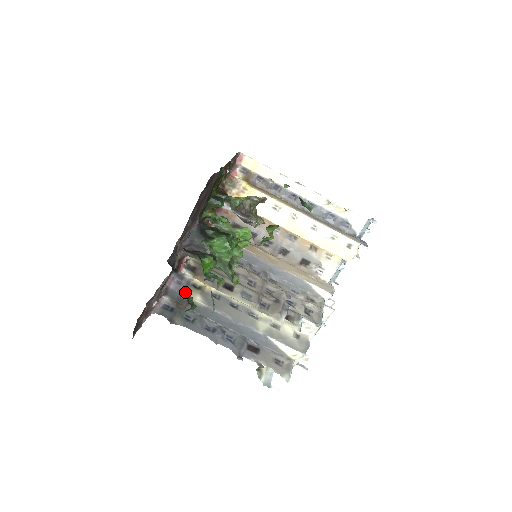
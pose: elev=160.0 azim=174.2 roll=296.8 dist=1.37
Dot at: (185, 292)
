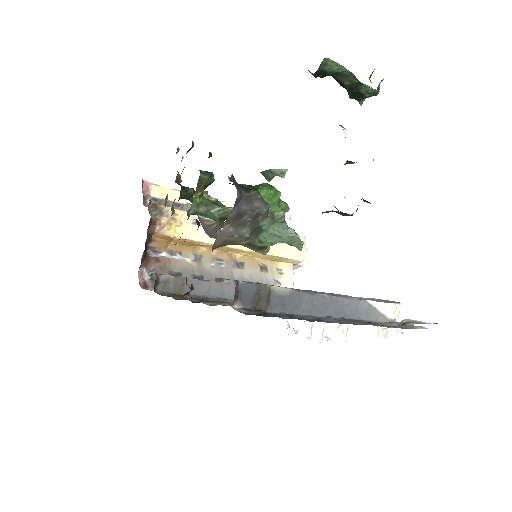
Dot at: (257, 283)
